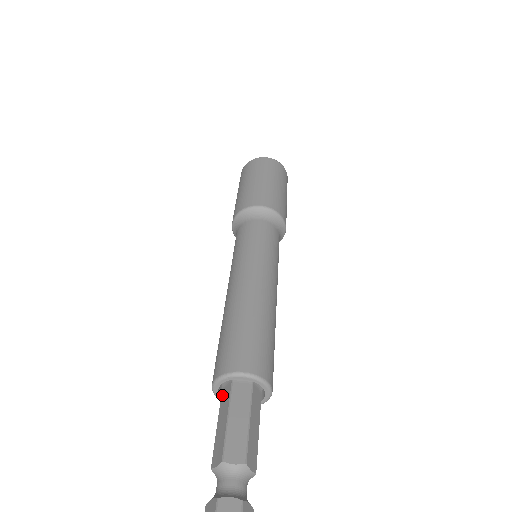
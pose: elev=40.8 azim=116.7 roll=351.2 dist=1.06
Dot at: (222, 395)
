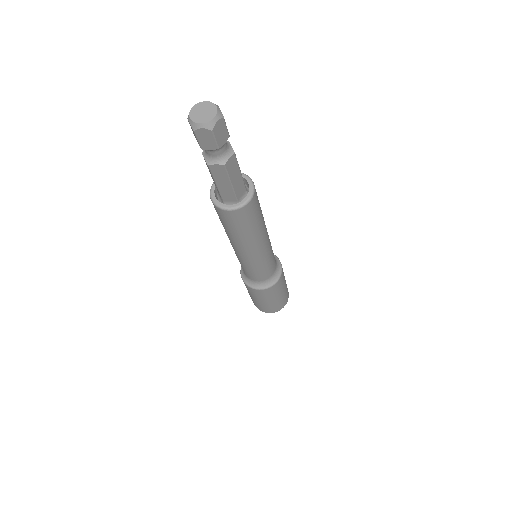
Dot at: occluded
